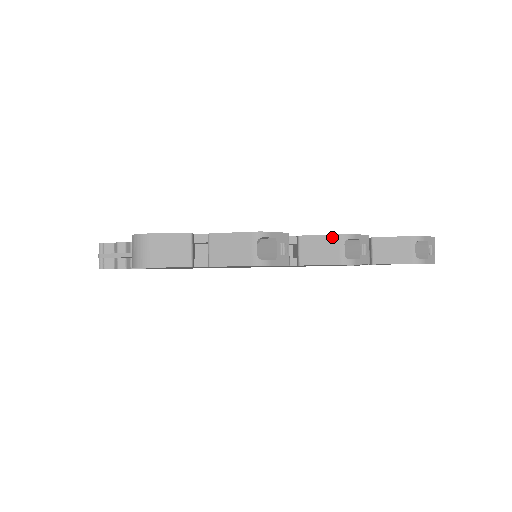
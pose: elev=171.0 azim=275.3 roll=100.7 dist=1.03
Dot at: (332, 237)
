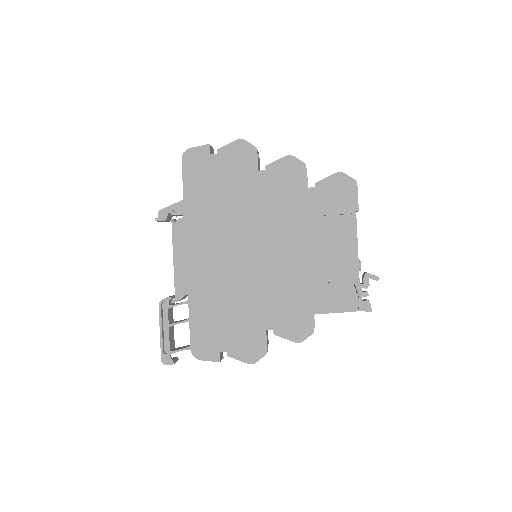
Dot at: occluded
